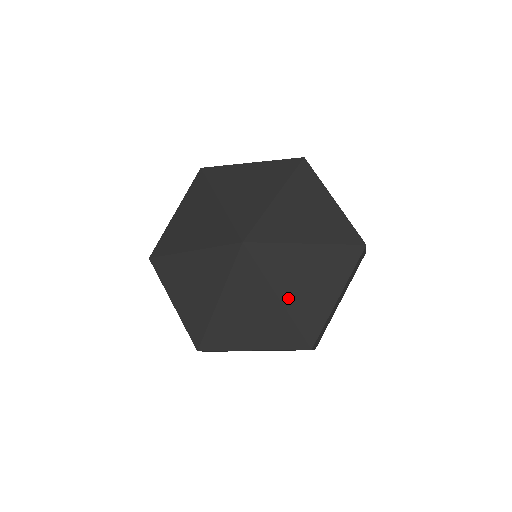
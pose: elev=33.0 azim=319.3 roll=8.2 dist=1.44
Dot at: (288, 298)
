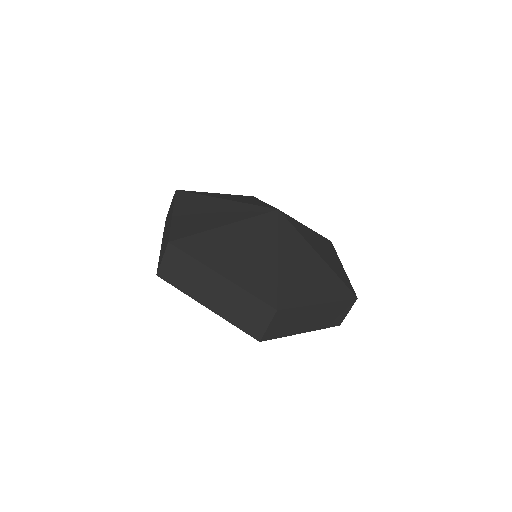
Dot at: (284, 264)
